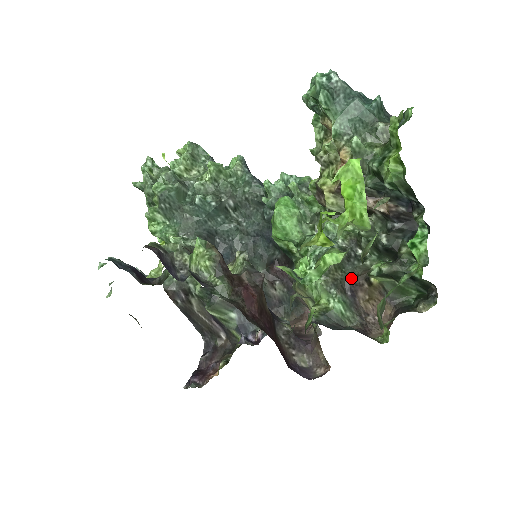
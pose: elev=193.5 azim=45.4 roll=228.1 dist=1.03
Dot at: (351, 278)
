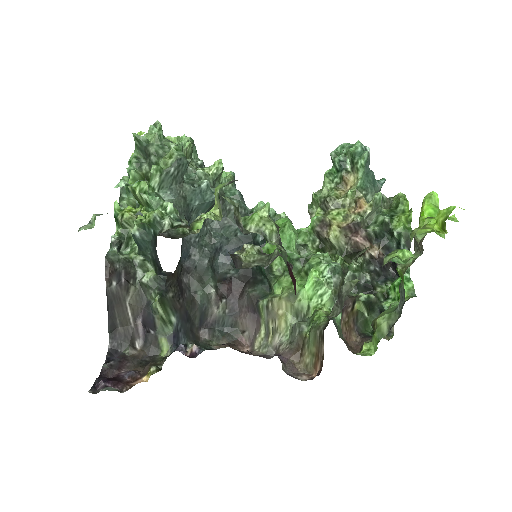
Dot at: occluded
